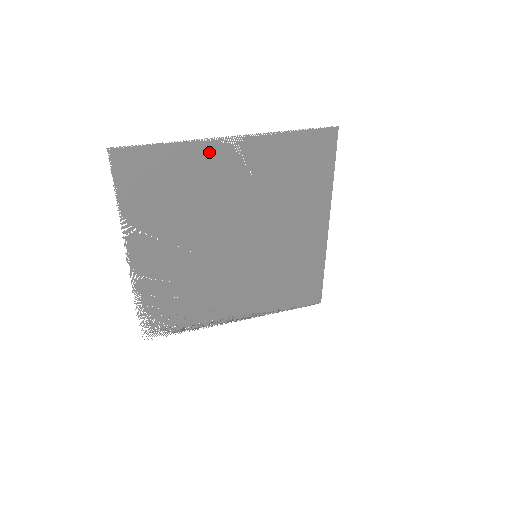
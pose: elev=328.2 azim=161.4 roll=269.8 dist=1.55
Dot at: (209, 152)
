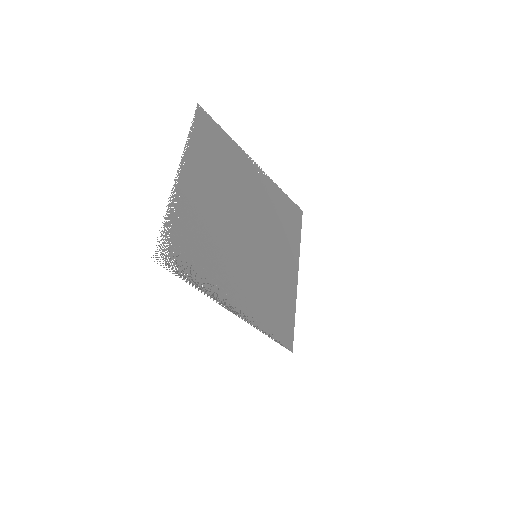
Dot at: (244, 159)
